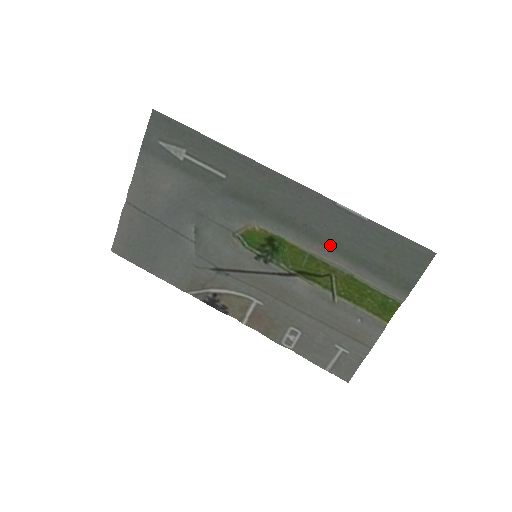
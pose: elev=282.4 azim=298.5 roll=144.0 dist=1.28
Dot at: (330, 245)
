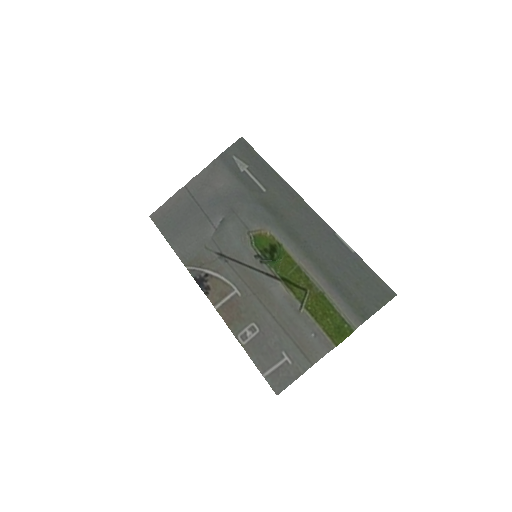
Dot at: (317, 263)
